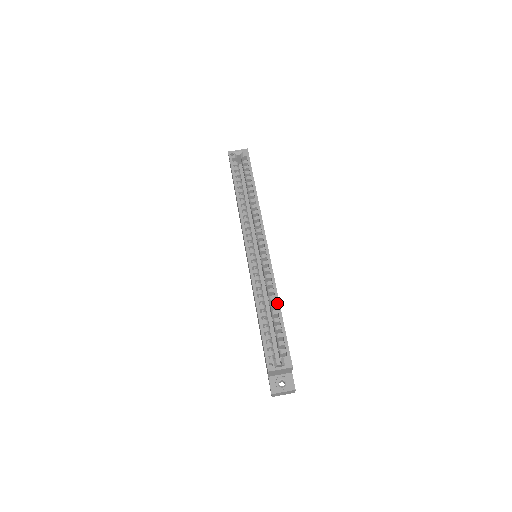
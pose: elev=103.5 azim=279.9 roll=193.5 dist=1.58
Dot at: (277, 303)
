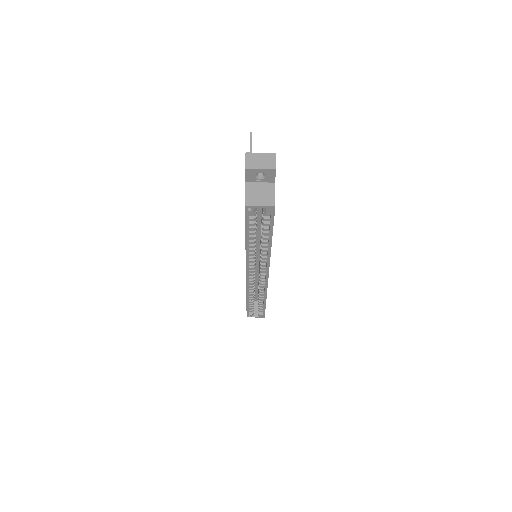
Dot at: (264, 300)
